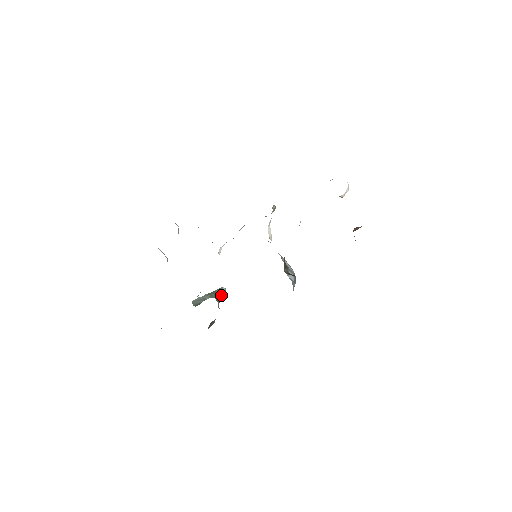
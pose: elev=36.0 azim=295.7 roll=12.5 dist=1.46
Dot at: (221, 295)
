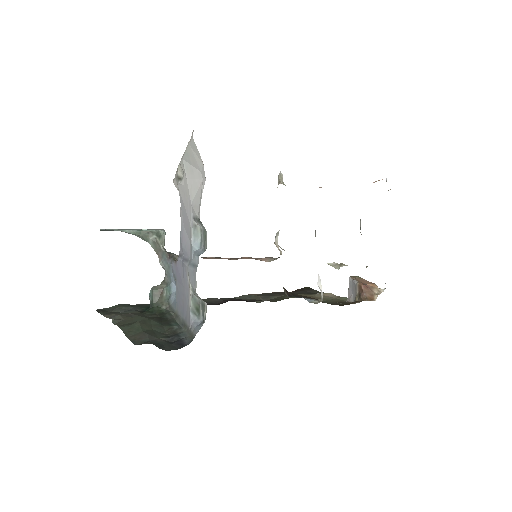
Dot at: (163, 246)
